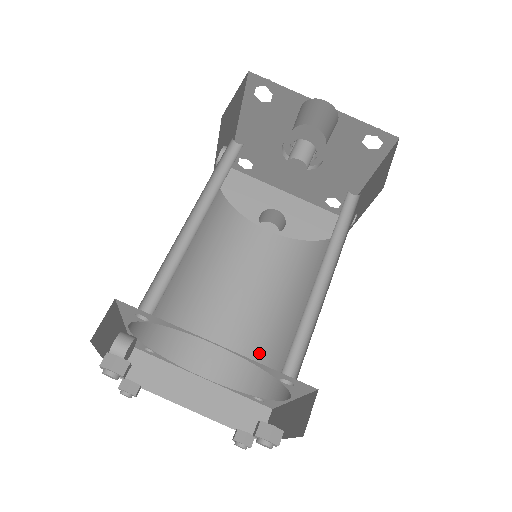
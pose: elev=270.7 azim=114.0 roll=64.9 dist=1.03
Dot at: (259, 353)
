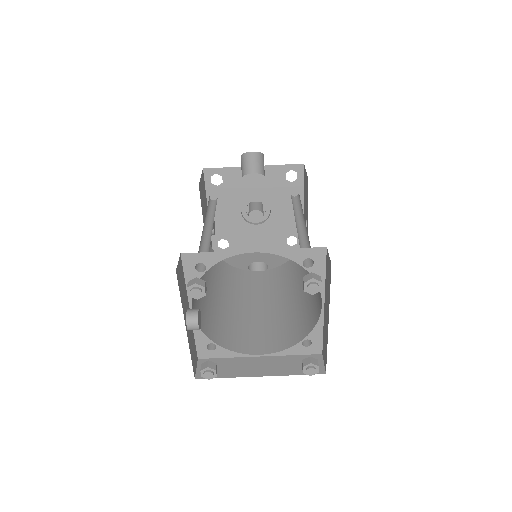
Dot at: (291, 322)
